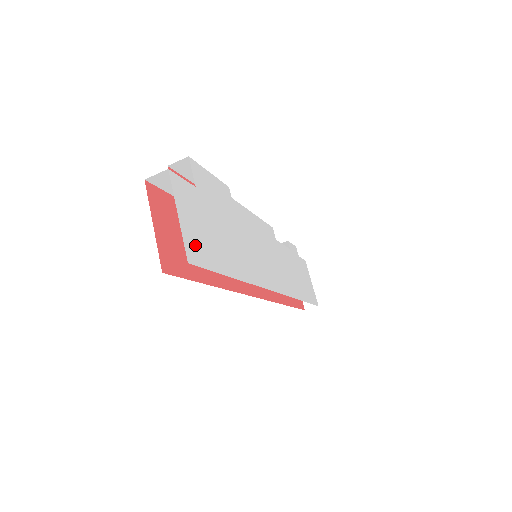
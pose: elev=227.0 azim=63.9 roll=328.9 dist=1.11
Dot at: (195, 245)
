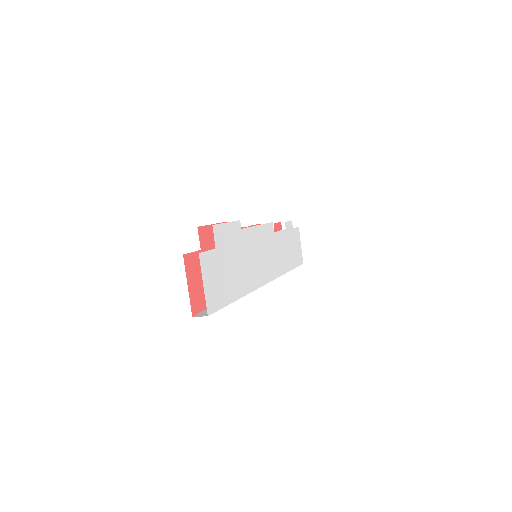
Dot at: (213, 298)
